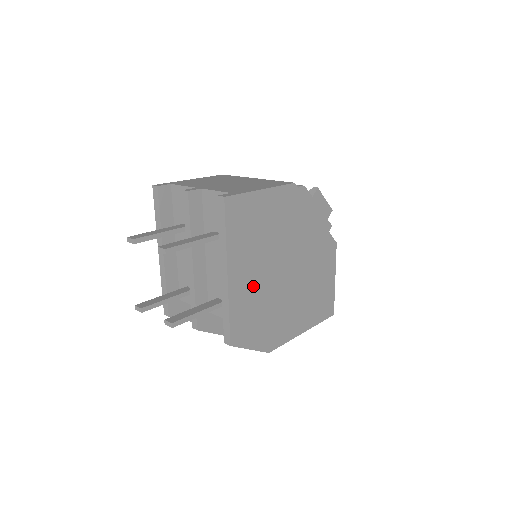
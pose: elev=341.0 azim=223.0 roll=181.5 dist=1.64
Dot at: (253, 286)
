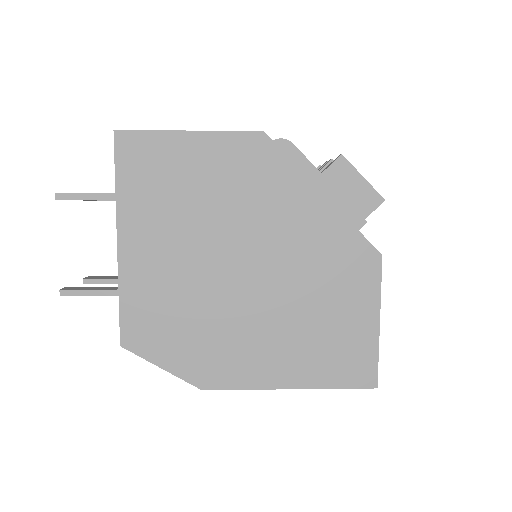
Dot at: (168, 271)
